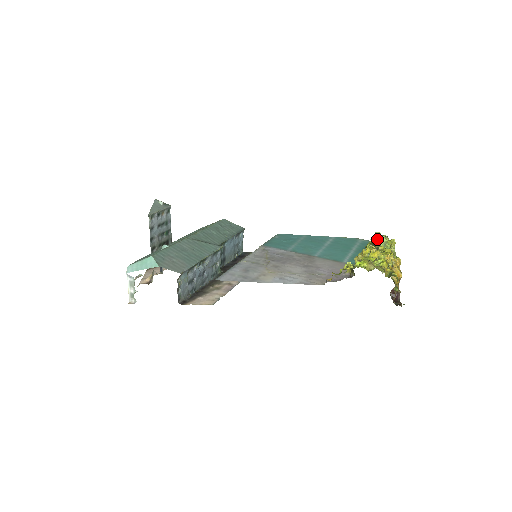
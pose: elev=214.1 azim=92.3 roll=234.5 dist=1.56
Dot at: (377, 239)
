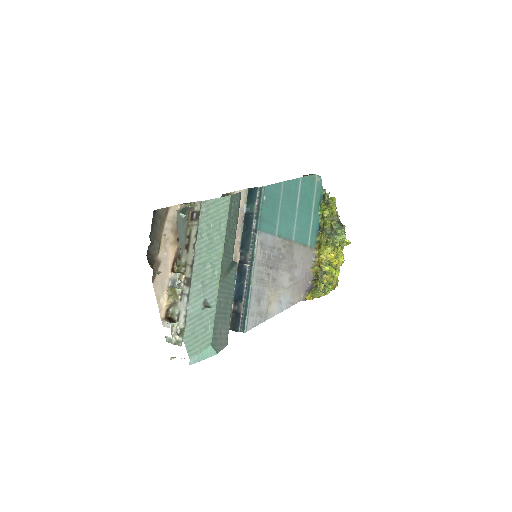
Dot at: (340, 234)
